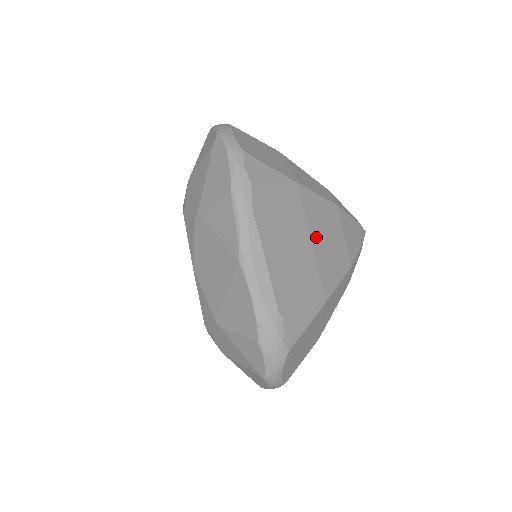
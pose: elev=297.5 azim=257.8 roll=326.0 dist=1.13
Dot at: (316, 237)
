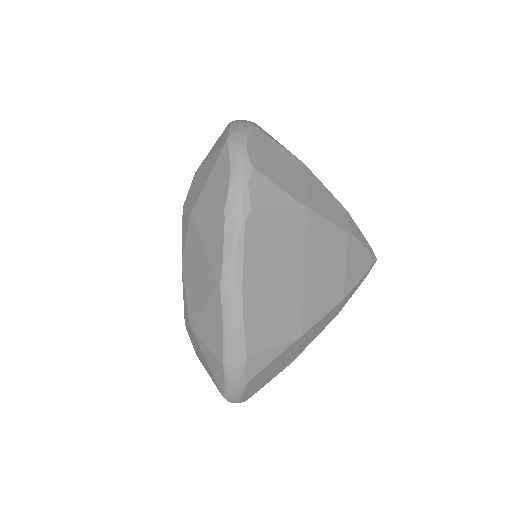
Dot at: occluded
